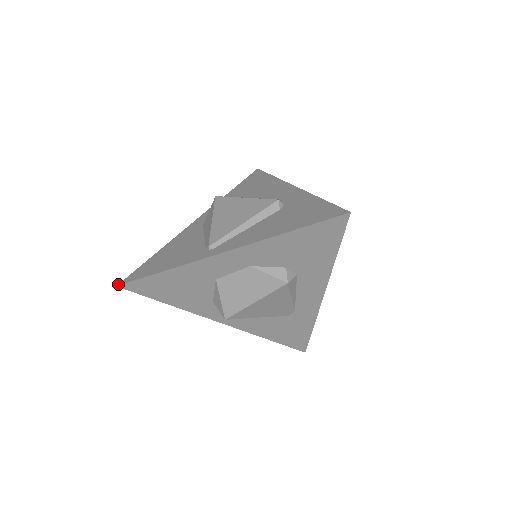
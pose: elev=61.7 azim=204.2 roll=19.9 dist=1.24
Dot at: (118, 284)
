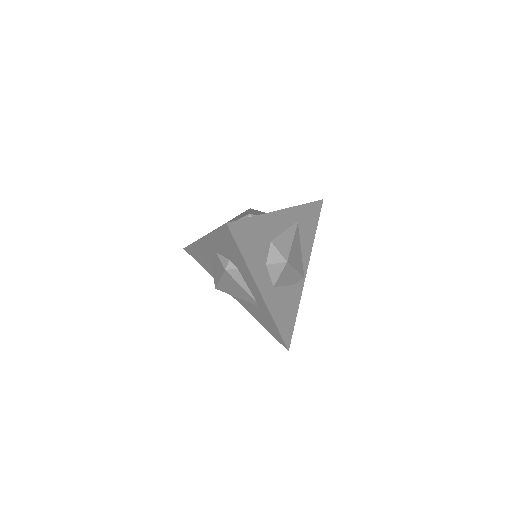
Dot at: occluded
